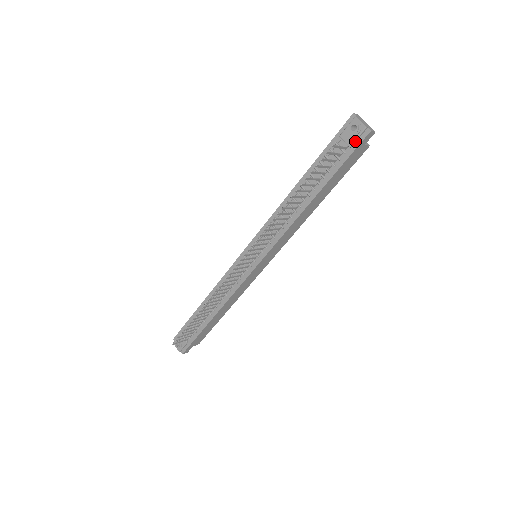
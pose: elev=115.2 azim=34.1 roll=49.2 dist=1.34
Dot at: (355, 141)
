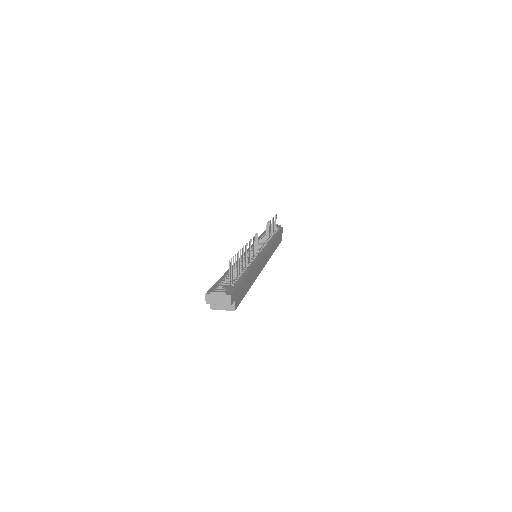
Dot at: (279, 227)
